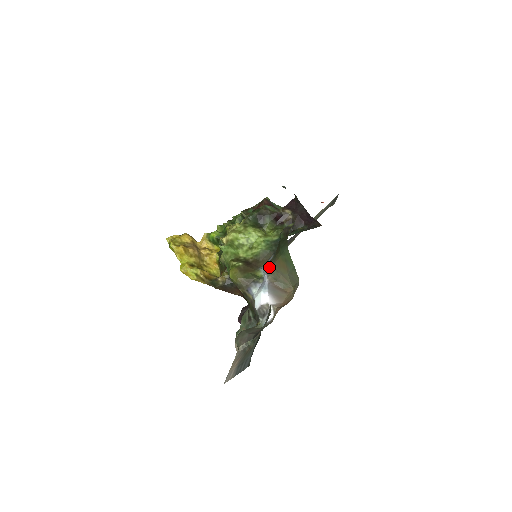
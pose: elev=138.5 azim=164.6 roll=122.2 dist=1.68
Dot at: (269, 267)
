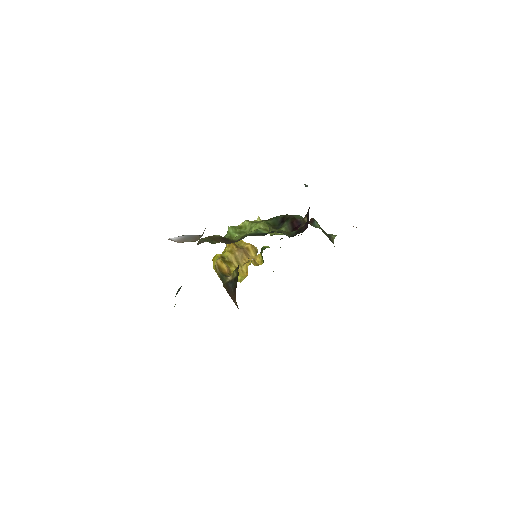
Dot at: occluded
